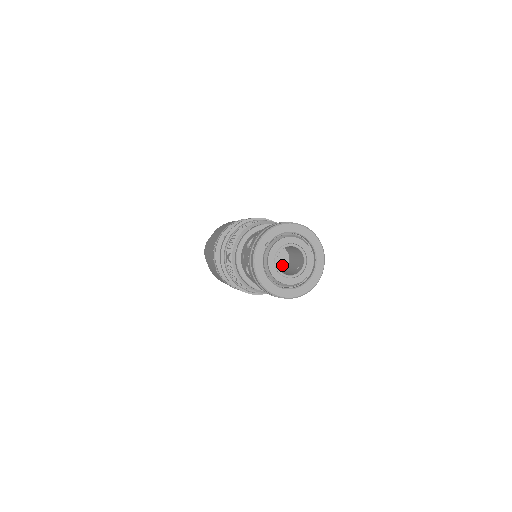
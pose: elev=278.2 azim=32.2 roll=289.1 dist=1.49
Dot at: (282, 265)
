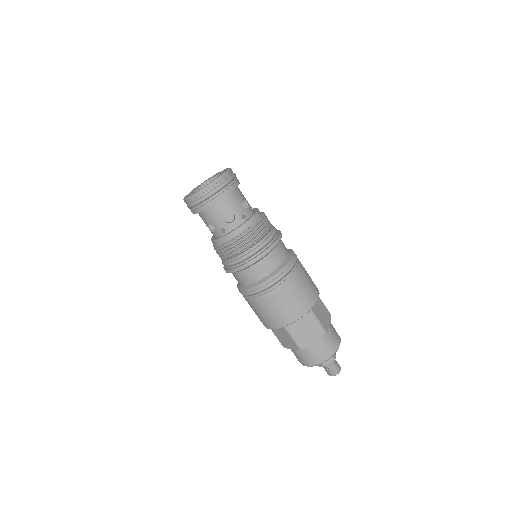
Dot at: occluded
